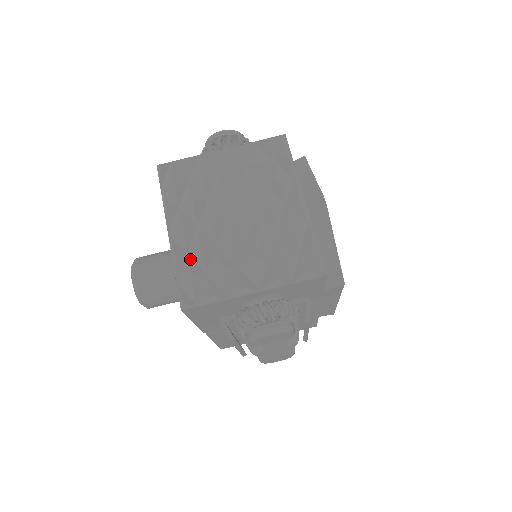
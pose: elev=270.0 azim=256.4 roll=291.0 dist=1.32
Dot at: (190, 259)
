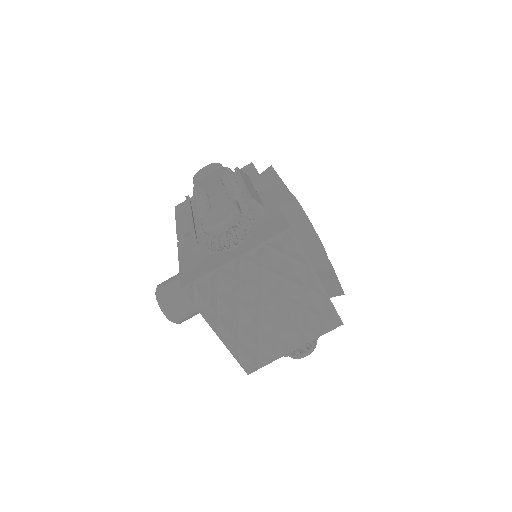
Dot at: (242, 346)
